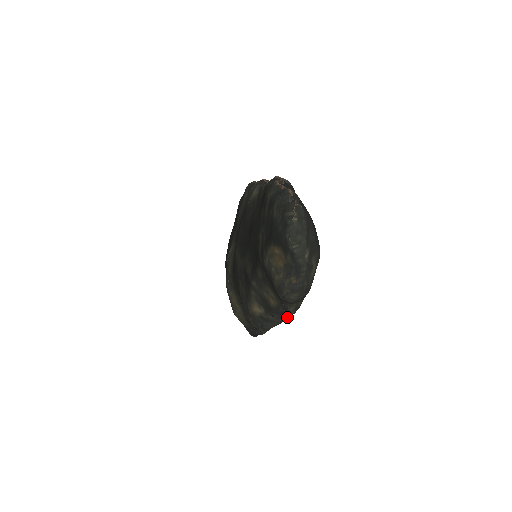
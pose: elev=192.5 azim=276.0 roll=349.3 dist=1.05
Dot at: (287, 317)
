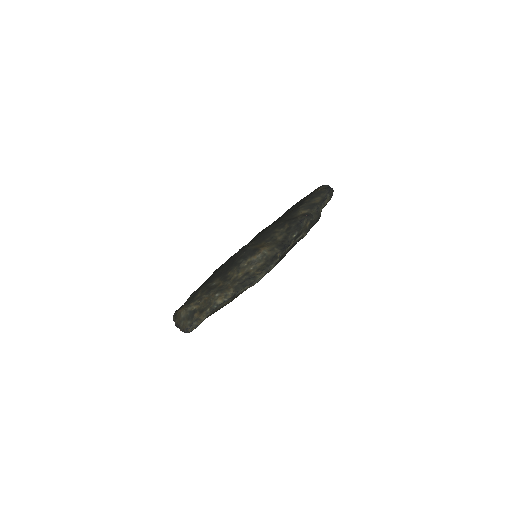
Dot at: (318, 216)
